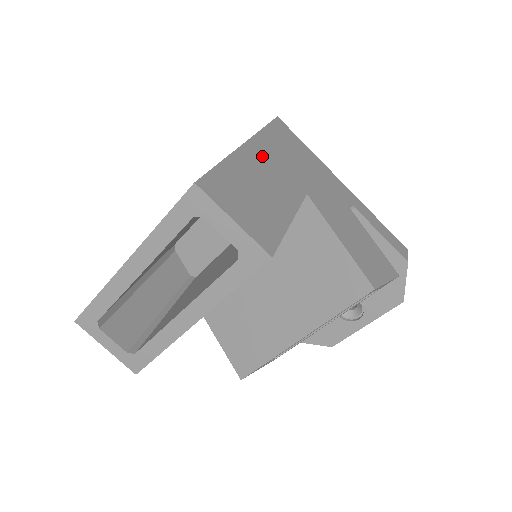
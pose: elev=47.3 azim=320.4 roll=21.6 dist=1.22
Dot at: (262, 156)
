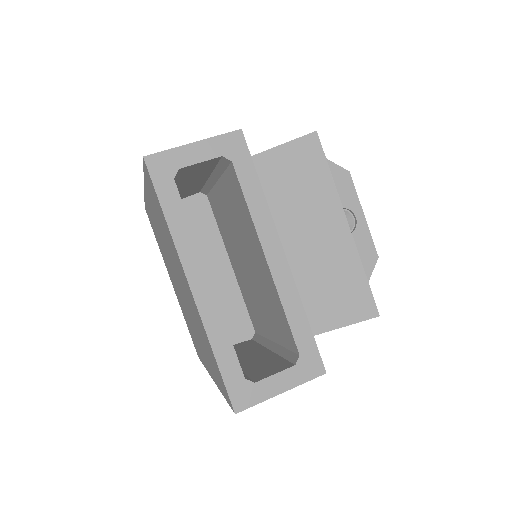
Dot at: occluded
